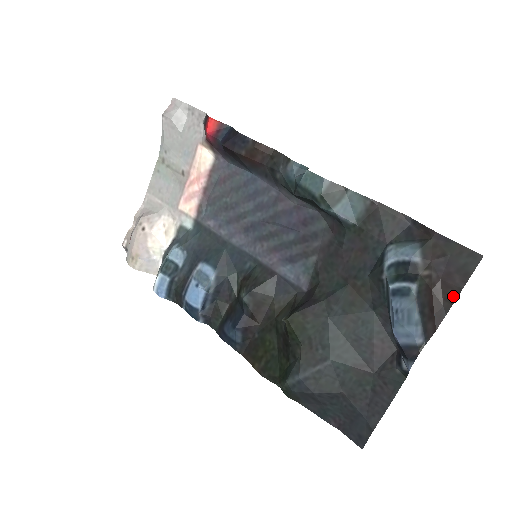
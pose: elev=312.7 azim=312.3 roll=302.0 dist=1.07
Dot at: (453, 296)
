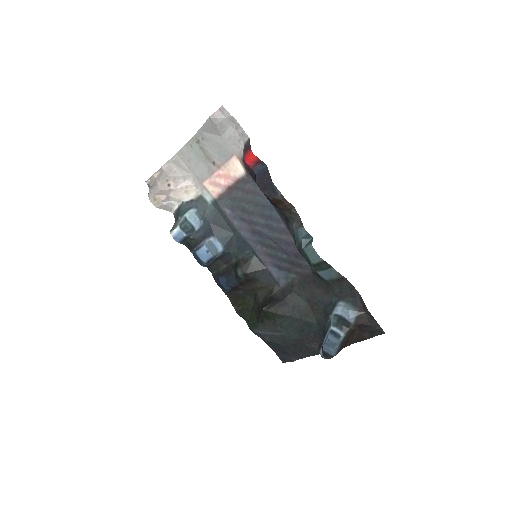
Dot at: (361, 339)
